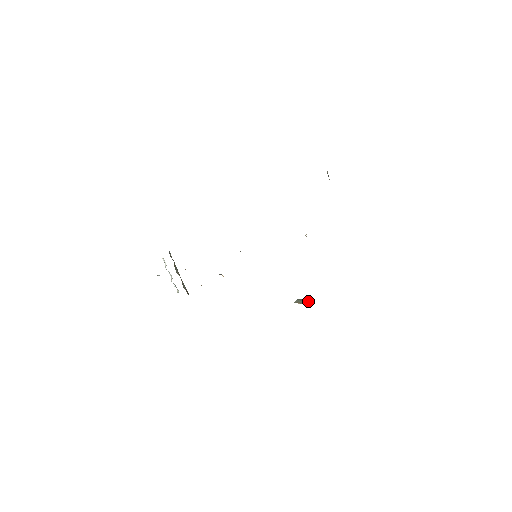
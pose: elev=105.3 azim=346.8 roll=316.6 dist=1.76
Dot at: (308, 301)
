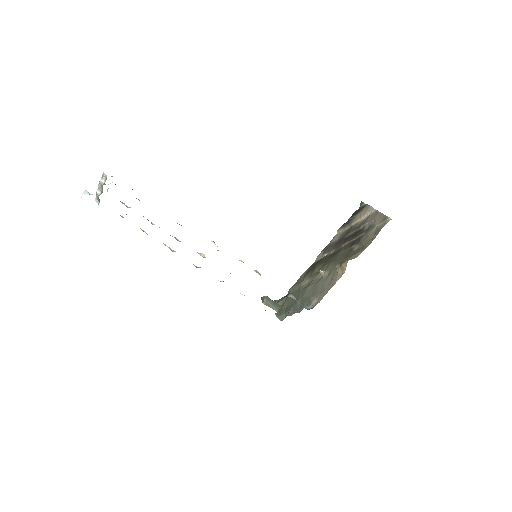
Dot at: (274, 303)
